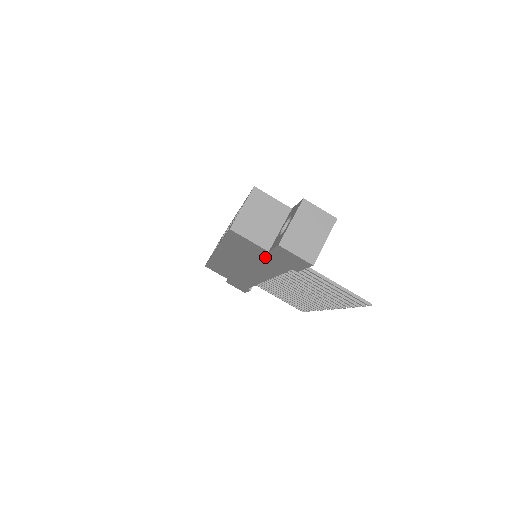
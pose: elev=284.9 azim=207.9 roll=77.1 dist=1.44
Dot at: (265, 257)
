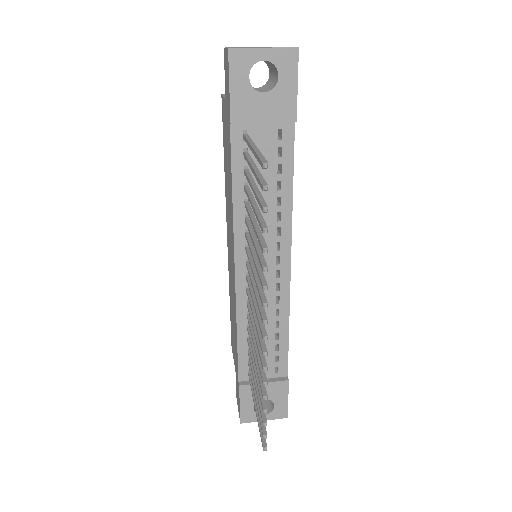
Dot at: (227, 134)
